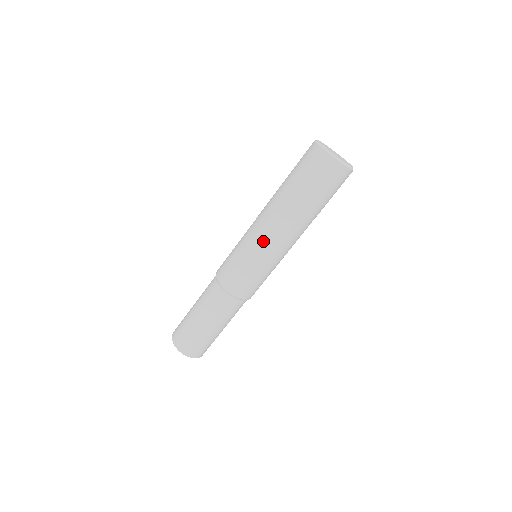
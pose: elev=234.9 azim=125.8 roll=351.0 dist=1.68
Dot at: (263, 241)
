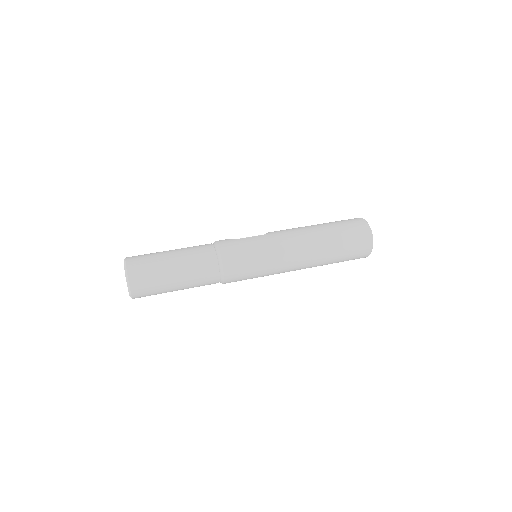
Dot at: (285, 259)
